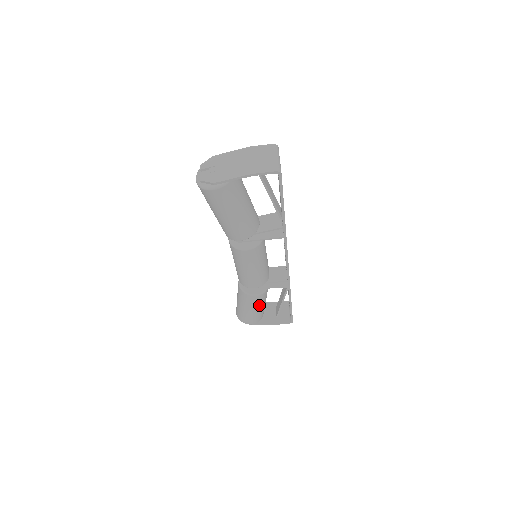
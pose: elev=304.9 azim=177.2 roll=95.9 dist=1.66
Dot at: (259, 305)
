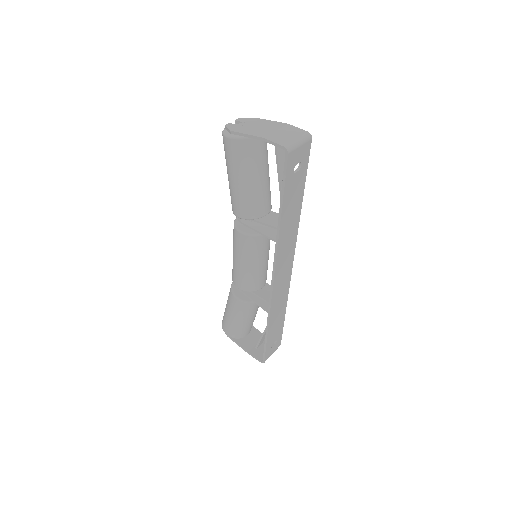
Dot at: (239, 315)
